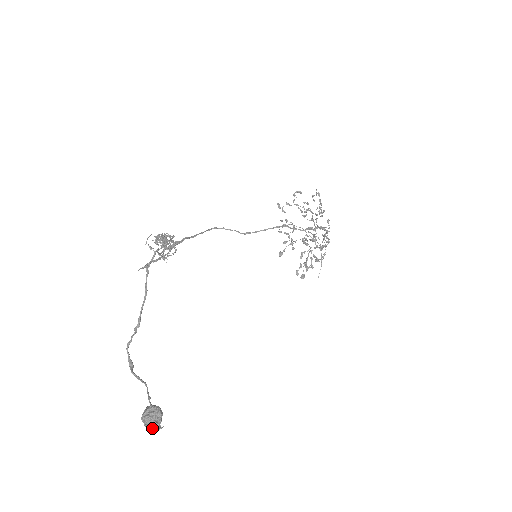
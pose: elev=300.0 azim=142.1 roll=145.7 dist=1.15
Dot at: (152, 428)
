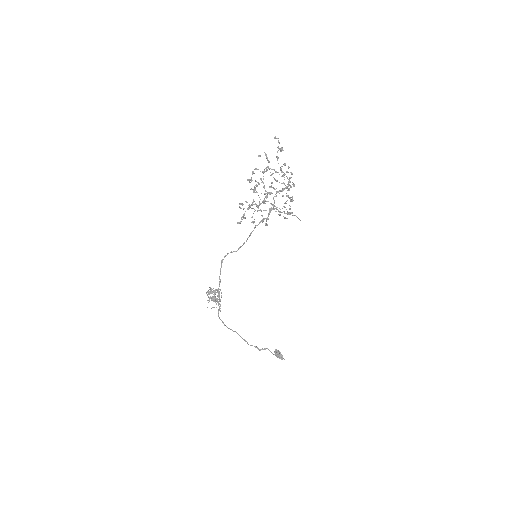
Dot at: (282, 359)
